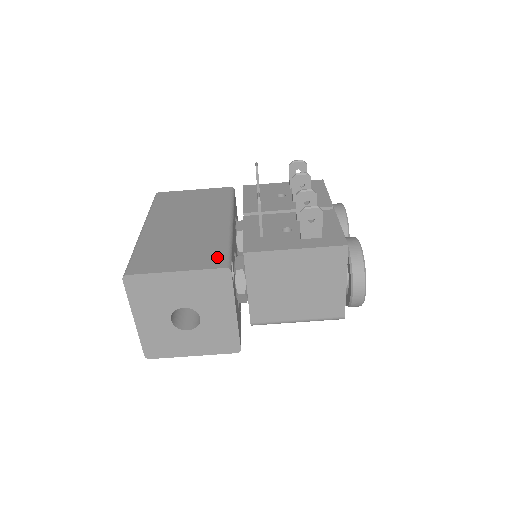
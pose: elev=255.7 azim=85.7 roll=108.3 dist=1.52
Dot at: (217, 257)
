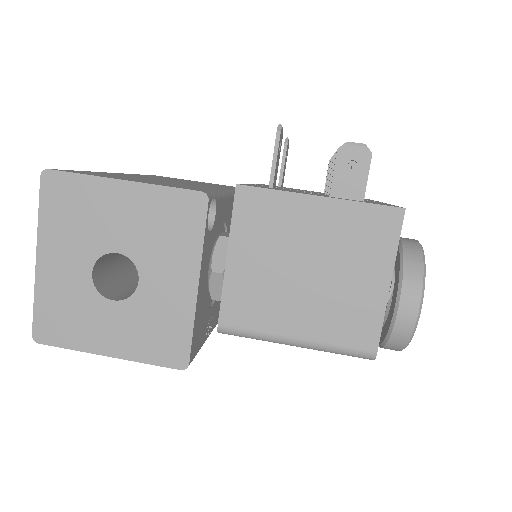
Dot at: (195, 188)
